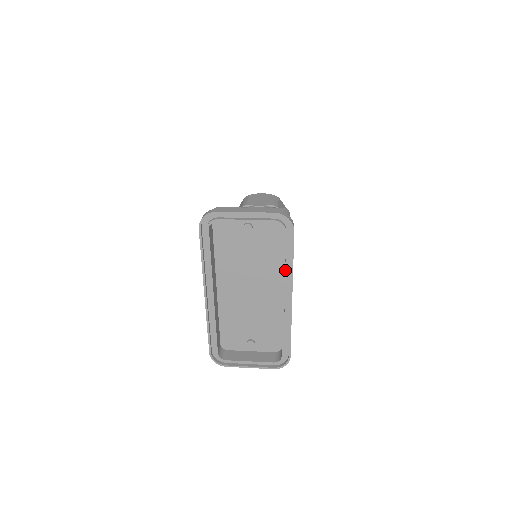
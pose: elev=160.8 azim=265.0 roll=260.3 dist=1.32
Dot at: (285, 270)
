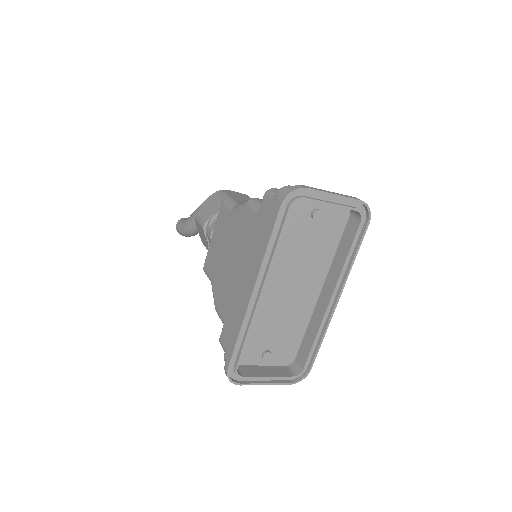
Dot at: (342, 267)
